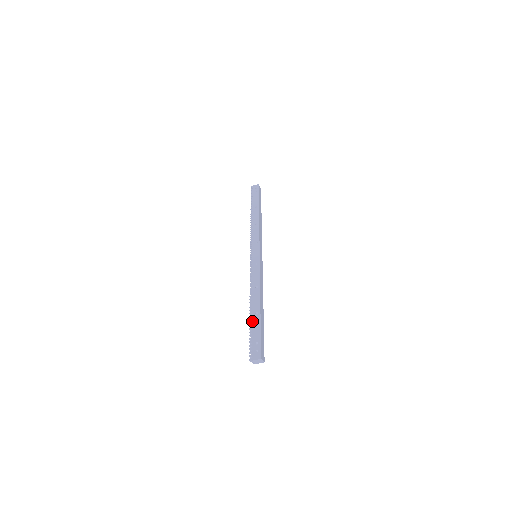
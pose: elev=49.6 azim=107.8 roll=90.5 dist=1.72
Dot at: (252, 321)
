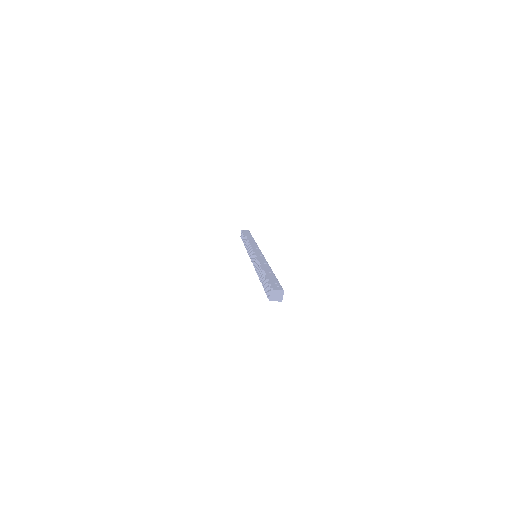
Dot at: (267, 275)
